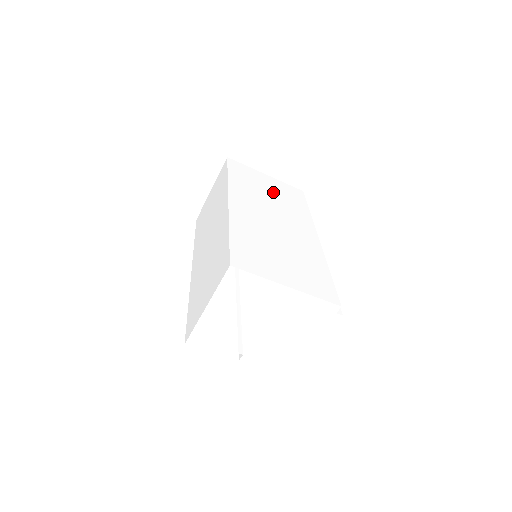
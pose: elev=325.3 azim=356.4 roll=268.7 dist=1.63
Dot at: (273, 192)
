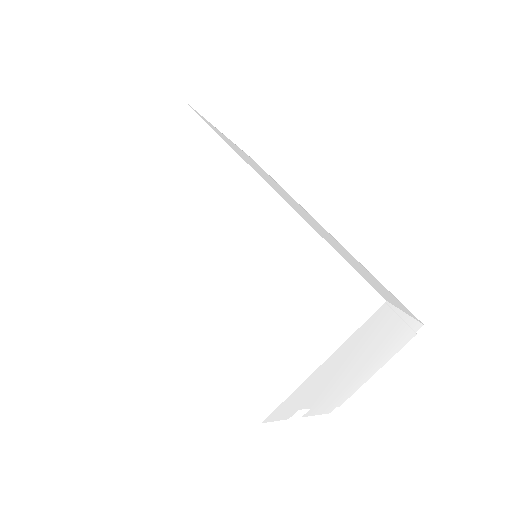
Dot at: (252, 162)
